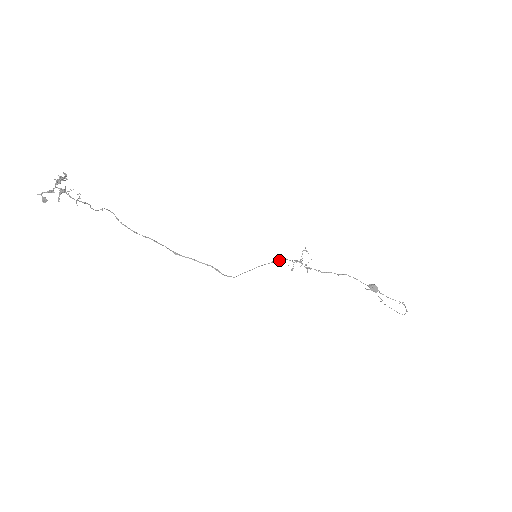
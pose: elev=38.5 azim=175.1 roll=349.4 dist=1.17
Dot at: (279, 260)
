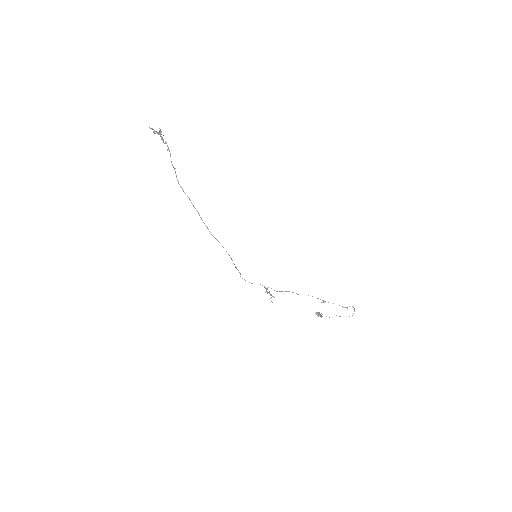
Dot at: occluded
